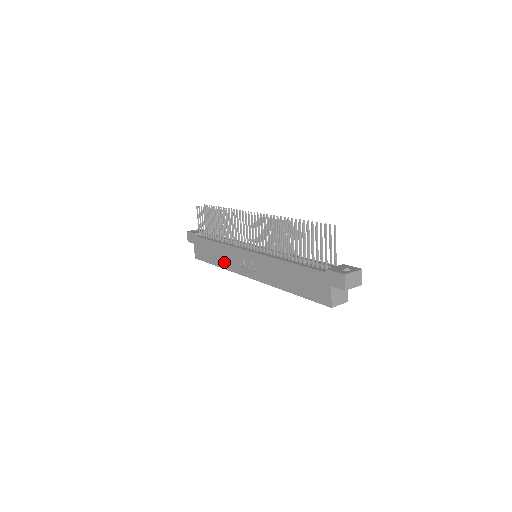
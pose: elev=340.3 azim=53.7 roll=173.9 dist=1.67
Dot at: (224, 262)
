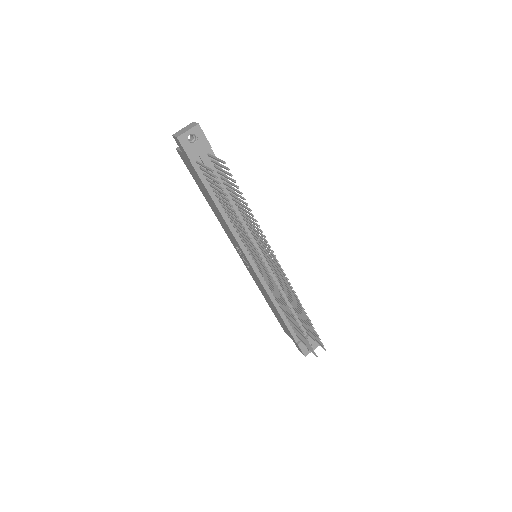
Dot at: (218, 218)
